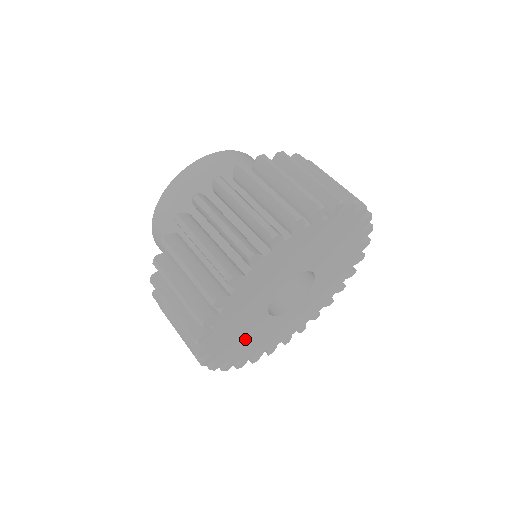
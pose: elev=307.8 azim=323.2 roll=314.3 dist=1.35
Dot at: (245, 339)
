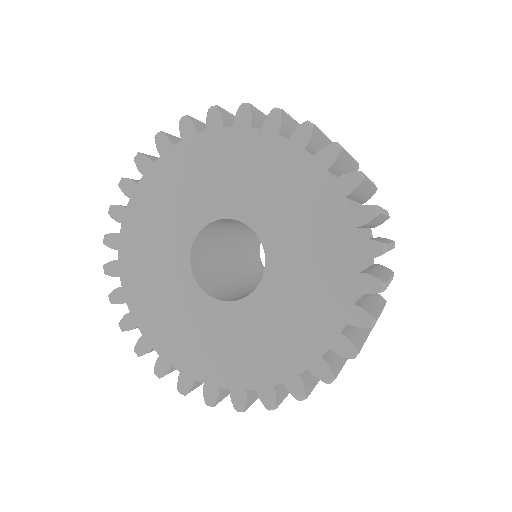
Dot at: (162, 302)
